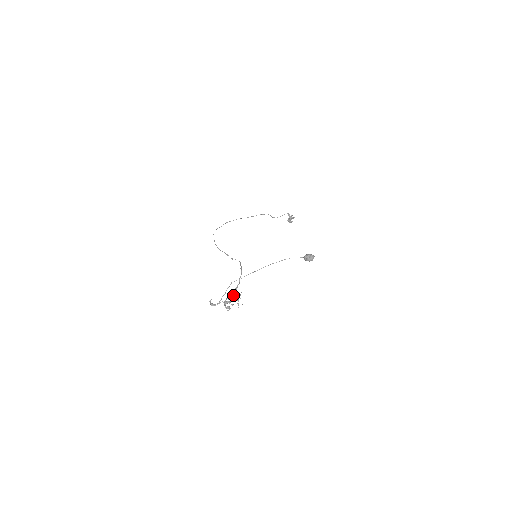
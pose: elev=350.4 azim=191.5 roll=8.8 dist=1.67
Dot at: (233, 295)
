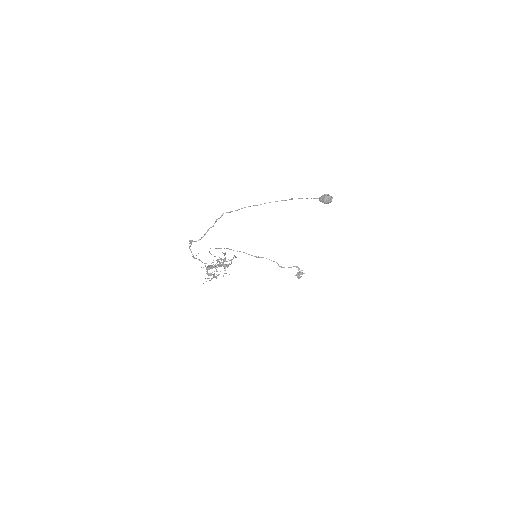
Dot at: occluded
